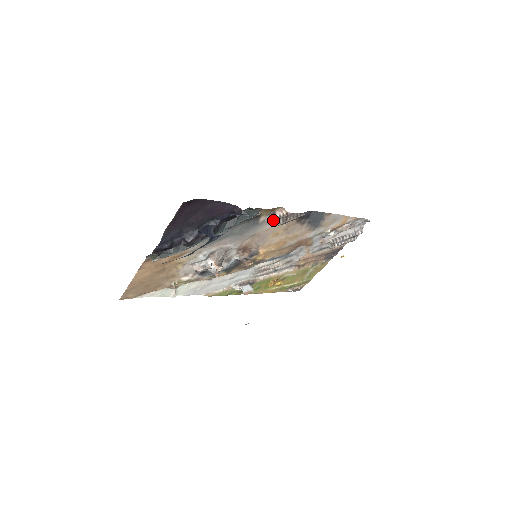
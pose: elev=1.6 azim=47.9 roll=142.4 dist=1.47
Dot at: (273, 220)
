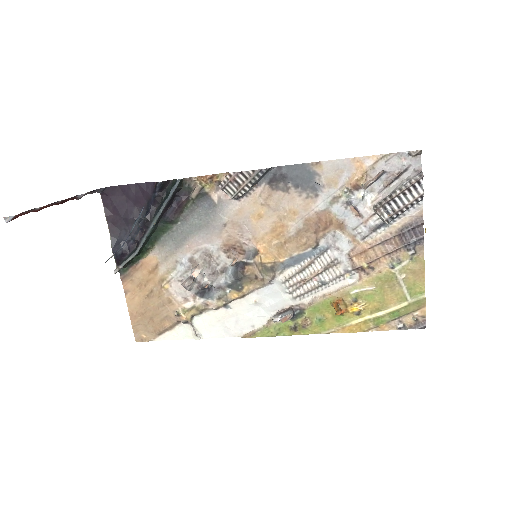
Dot at: (224, 192)
